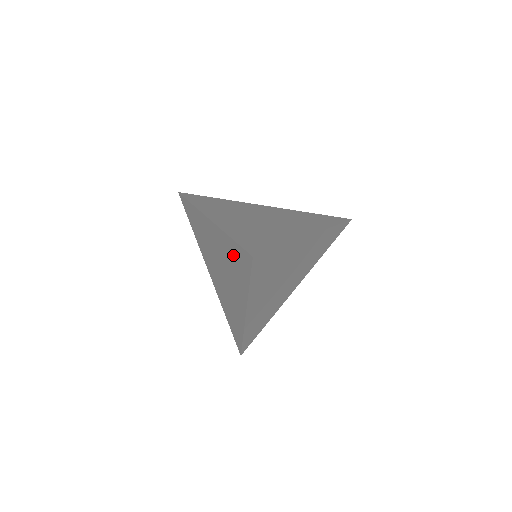
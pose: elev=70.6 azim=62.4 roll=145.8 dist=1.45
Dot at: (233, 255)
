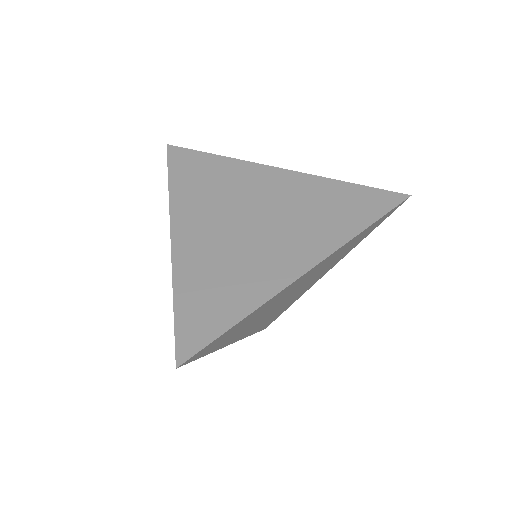
Dot at: occluded
